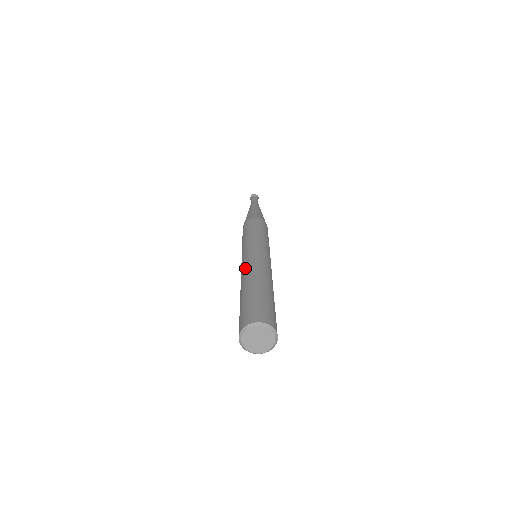
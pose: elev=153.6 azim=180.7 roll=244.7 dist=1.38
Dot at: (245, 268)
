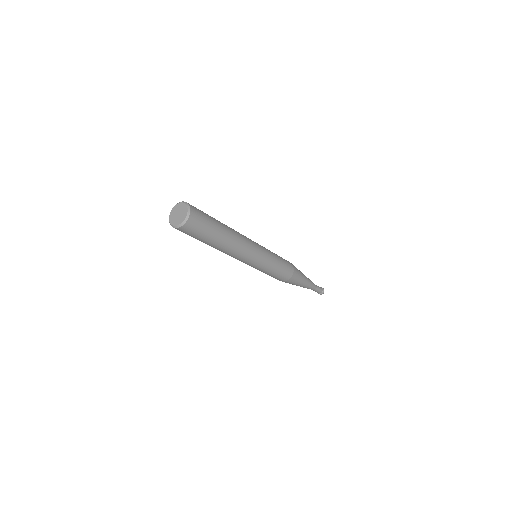
Dot at: occluded
